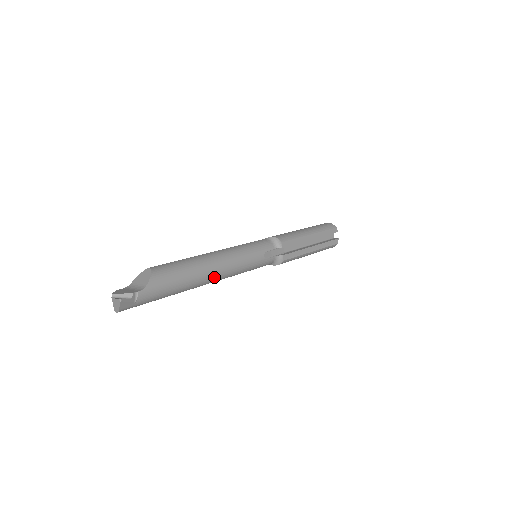
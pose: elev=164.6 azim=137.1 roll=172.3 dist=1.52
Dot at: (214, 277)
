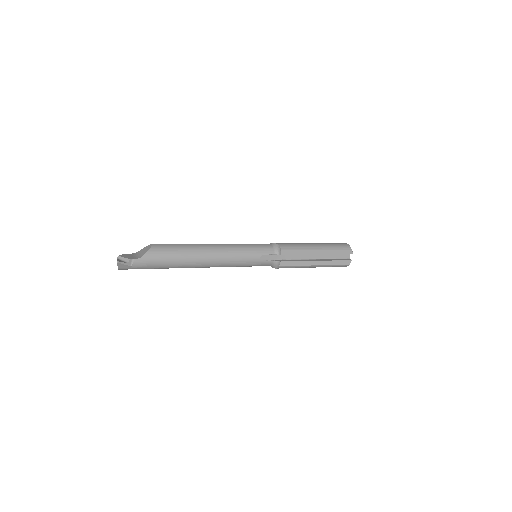
Dot at: (206, 264)
